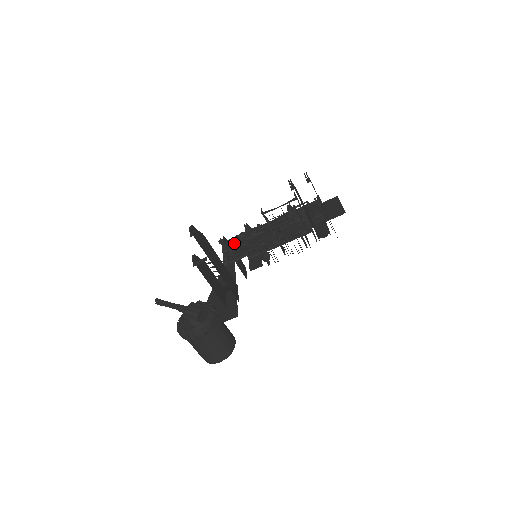
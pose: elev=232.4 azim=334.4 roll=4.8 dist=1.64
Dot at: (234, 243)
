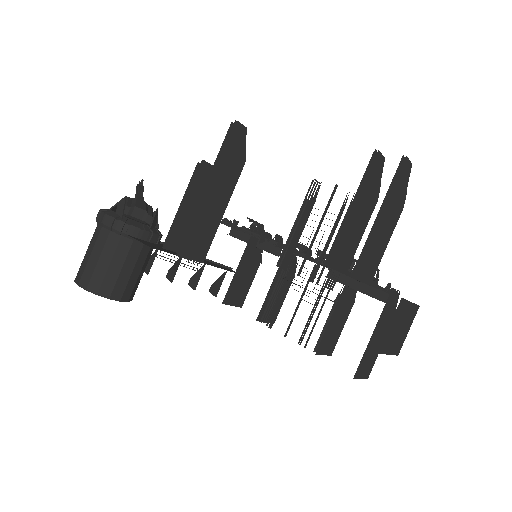
Dot at: occluded
